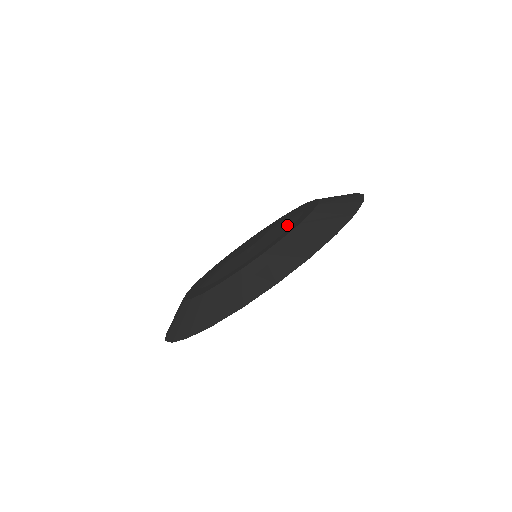
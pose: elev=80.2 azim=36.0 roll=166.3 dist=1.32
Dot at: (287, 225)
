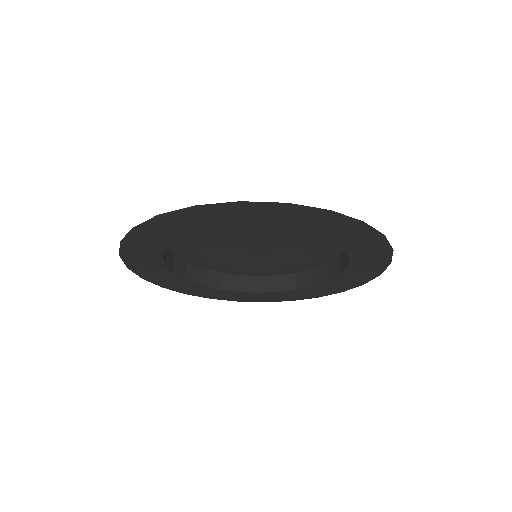
Dot at: occluded
